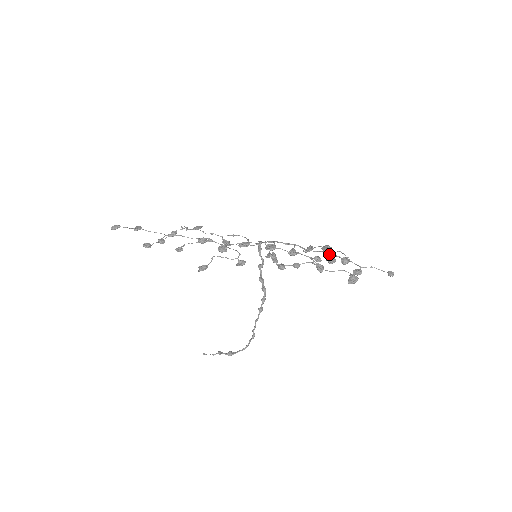
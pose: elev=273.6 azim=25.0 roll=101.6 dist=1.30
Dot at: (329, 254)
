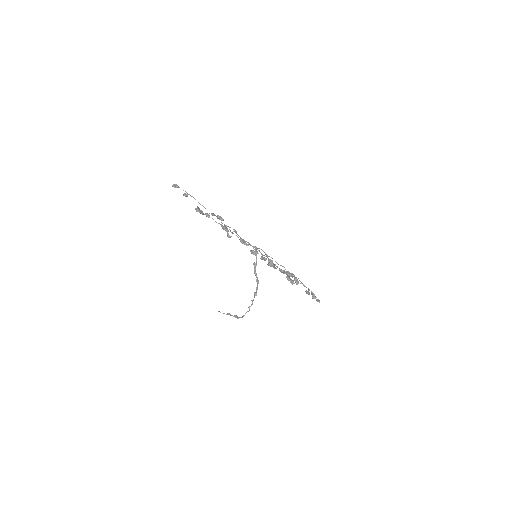
Dot at: occluded
